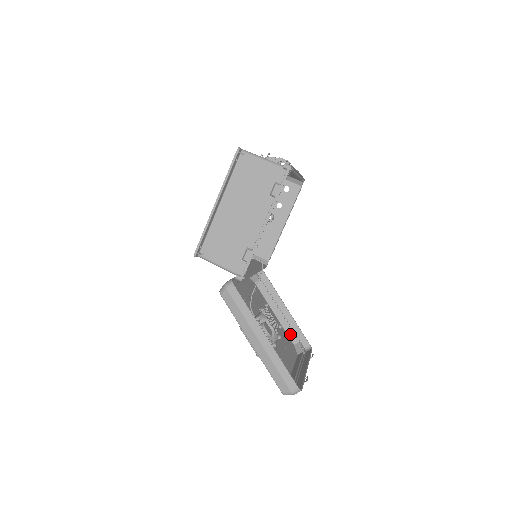
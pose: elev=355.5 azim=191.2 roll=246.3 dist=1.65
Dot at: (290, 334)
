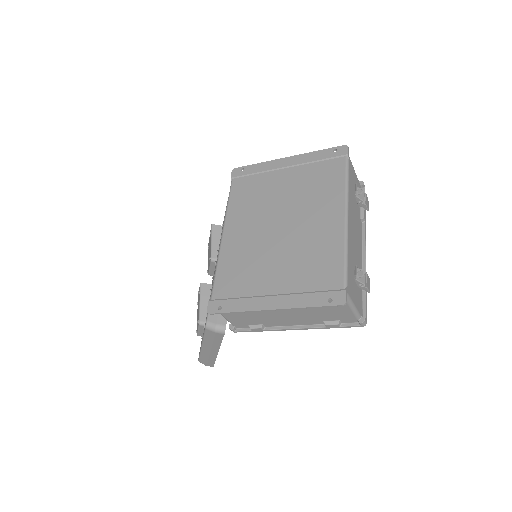
Dot at: occluded
